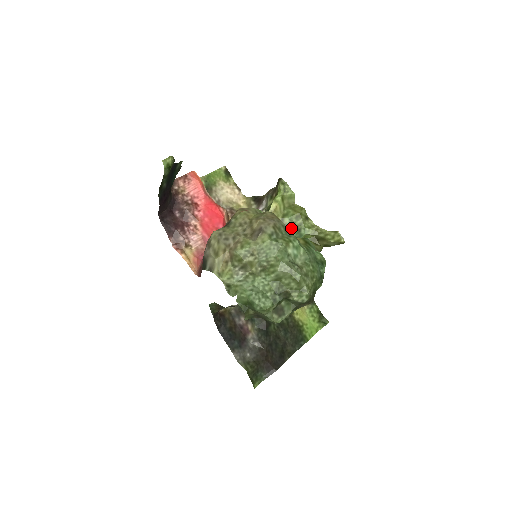
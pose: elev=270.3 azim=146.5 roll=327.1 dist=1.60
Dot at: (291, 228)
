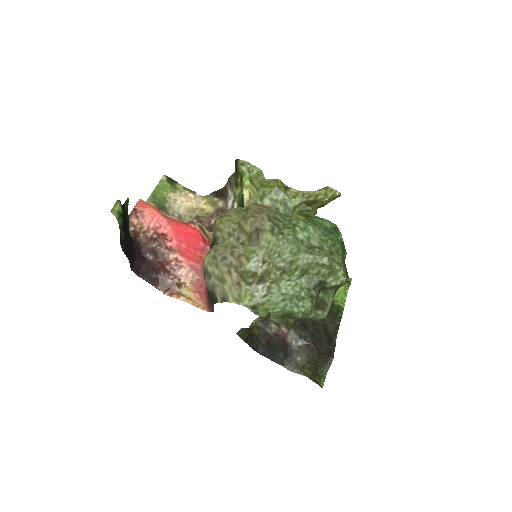
Dot at: (275, 207)
